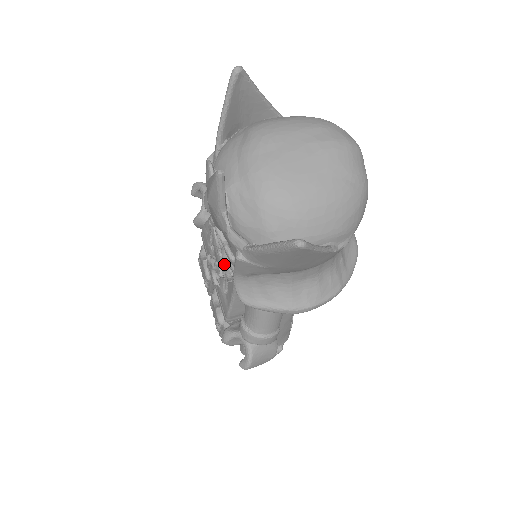
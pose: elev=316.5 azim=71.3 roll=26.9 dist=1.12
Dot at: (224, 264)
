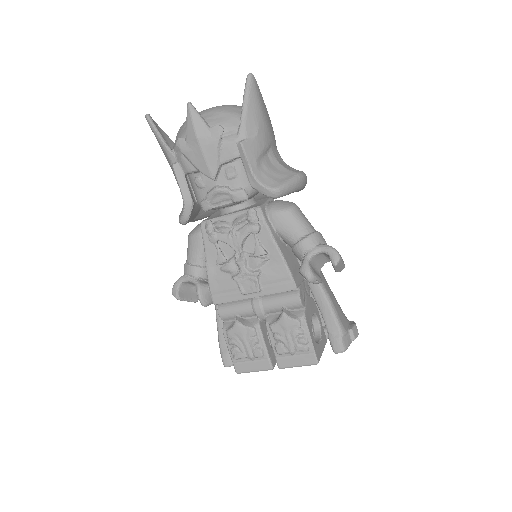
Dot at: (244, 219)
